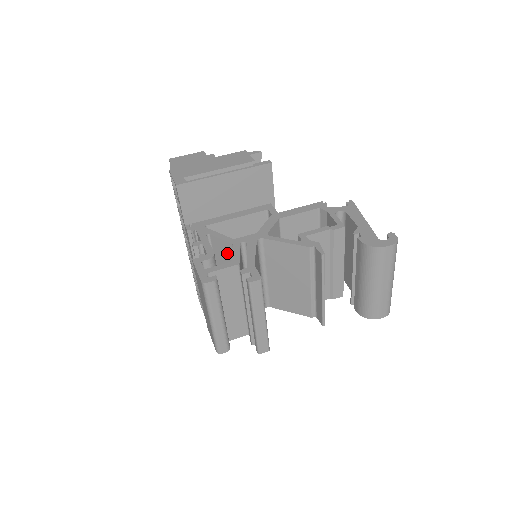
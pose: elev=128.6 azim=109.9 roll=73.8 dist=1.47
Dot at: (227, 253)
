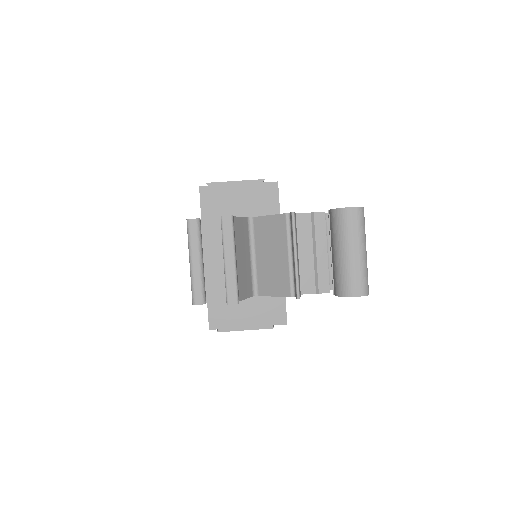
Dot at: occluded
